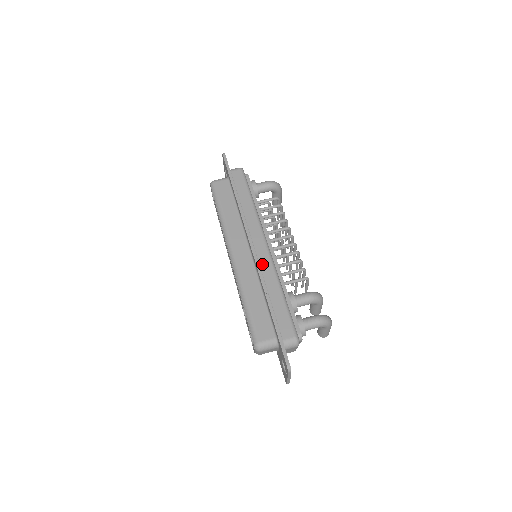
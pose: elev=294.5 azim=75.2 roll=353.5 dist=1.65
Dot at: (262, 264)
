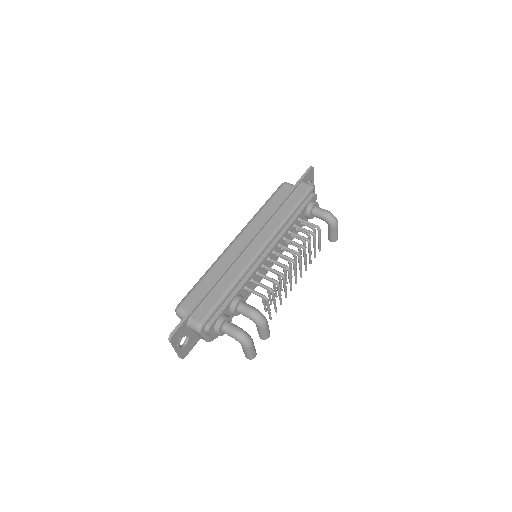
Dot at: (241, 259)
